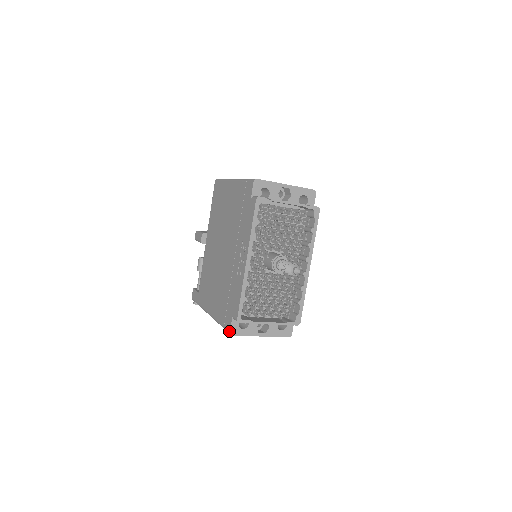
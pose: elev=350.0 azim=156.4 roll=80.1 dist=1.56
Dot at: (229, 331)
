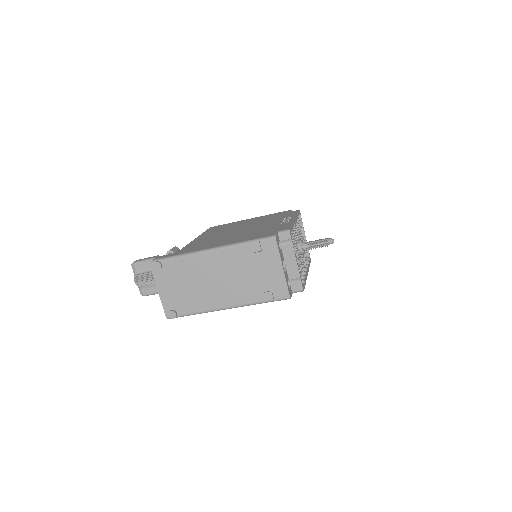
Dot at: (274, 234)
